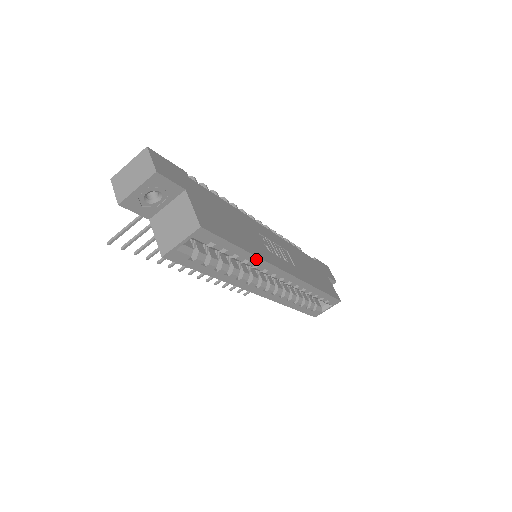
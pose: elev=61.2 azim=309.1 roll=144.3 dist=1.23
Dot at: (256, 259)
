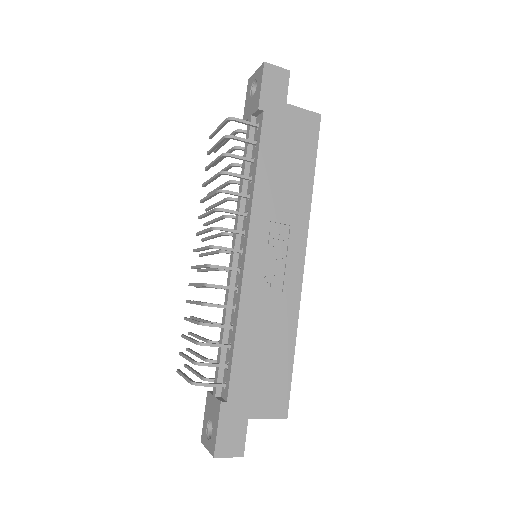
Dot at: (296, 326)
